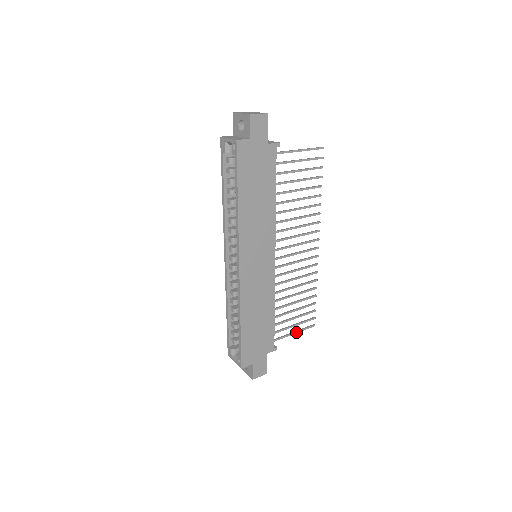
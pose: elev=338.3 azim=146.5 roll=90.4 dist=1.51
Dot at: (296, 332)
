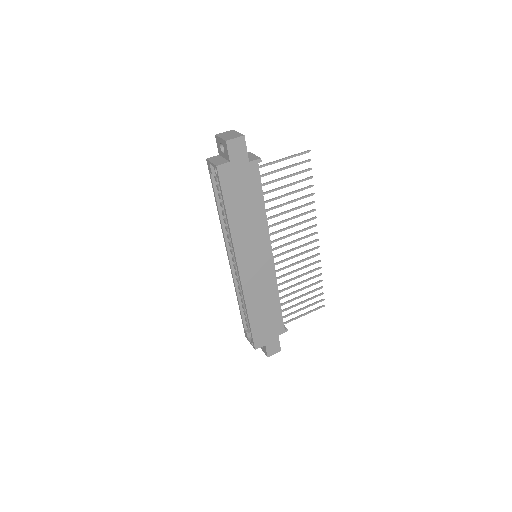
Dot at: (306, 314)
